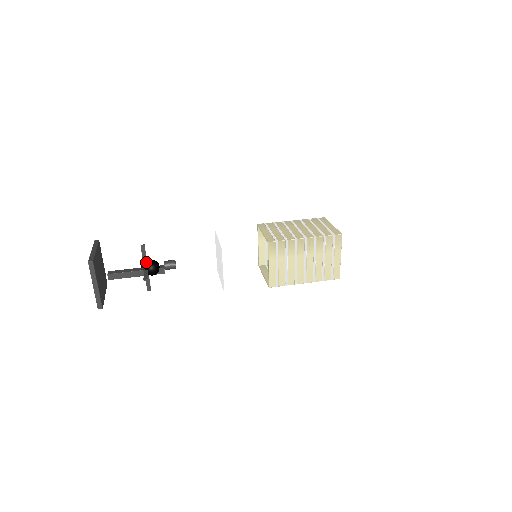
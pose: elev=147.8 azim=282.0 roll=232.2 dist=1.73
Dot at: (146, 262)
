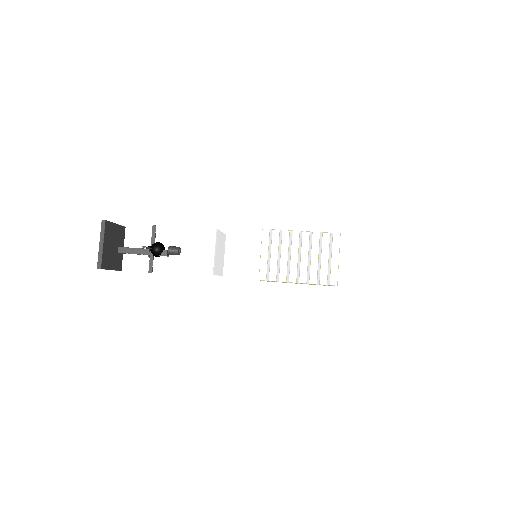
Dot at: (154, 243)
